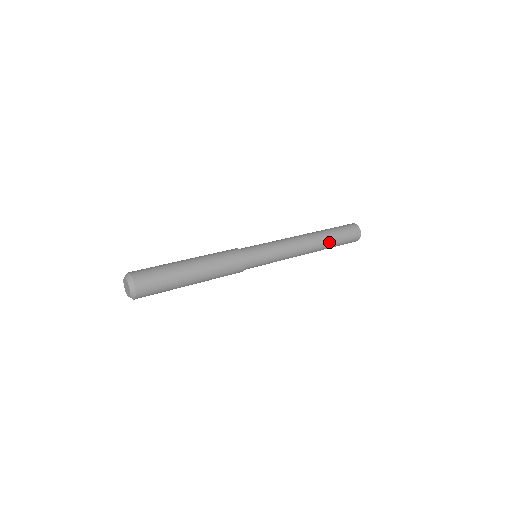
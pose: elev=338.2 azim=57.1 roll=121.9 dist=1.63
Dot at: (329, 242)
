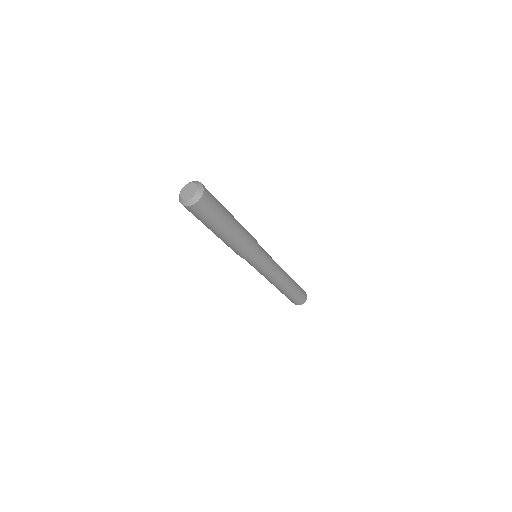
Dot at: (292, 279)
